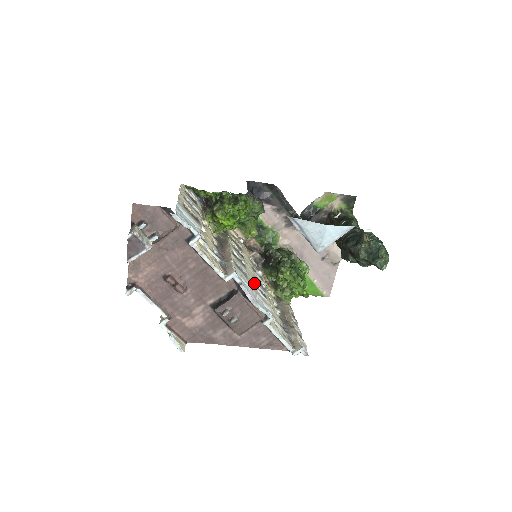
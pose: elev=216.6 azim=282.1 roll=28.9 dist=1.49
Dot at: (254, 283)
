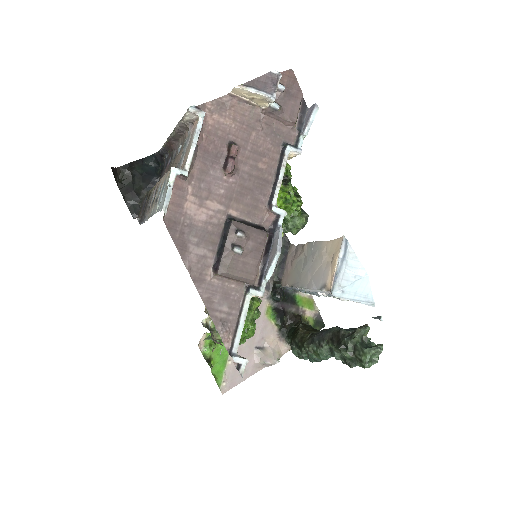
Dot at: occluded
